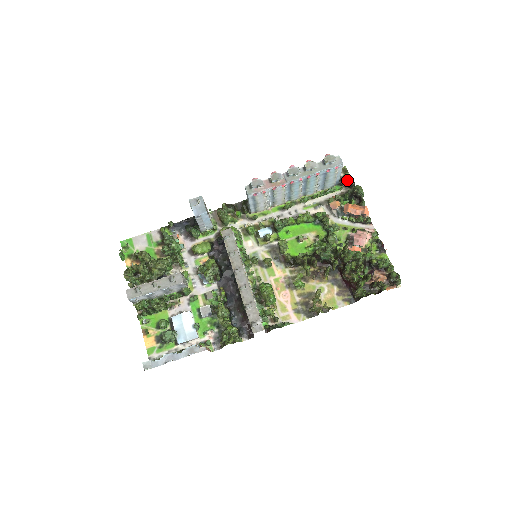
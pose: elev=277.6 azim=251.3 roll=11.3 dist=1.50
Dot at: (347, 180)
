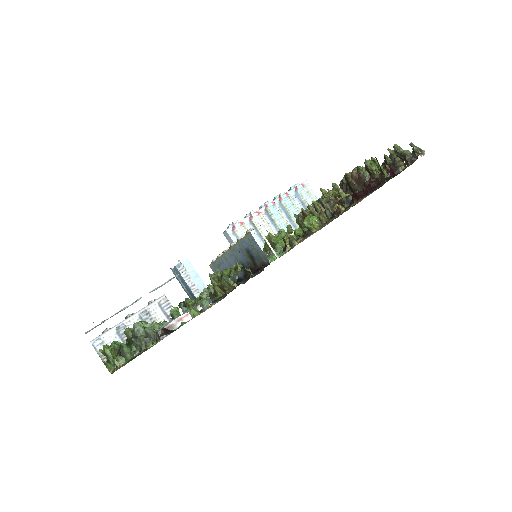
Dot at: occluded
